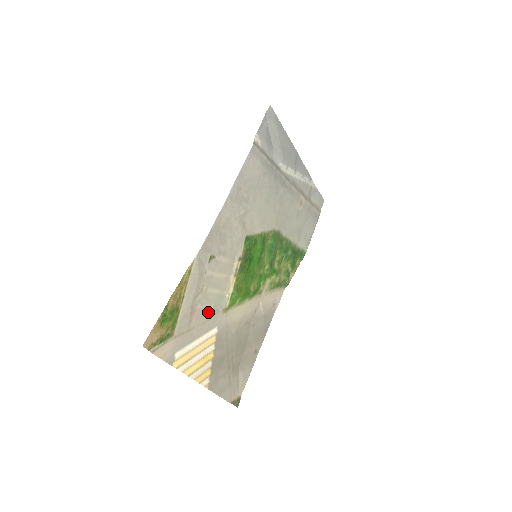
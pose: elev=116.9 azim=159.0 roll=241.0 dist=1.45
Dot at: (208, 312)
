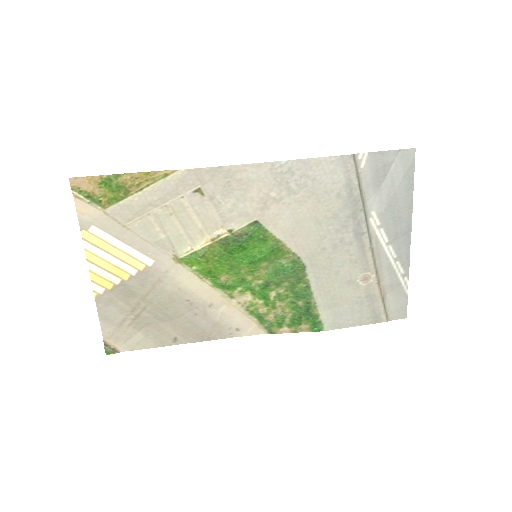
Dot at: (157, 237)
